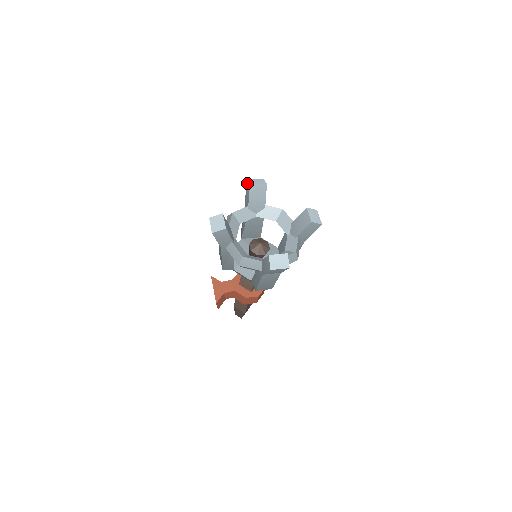
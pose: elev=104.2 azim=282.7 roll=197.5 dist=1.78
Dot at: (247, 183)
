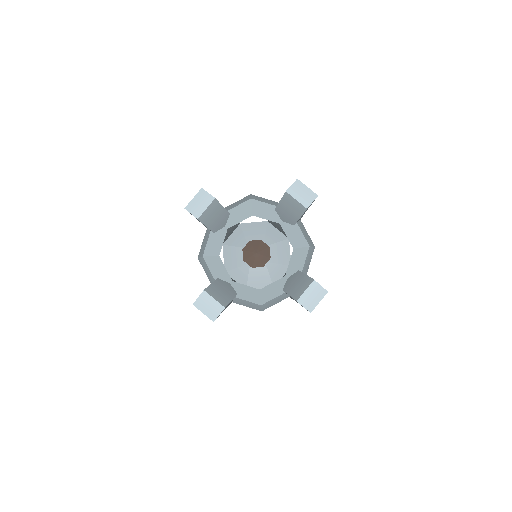
Dot at: occluded
